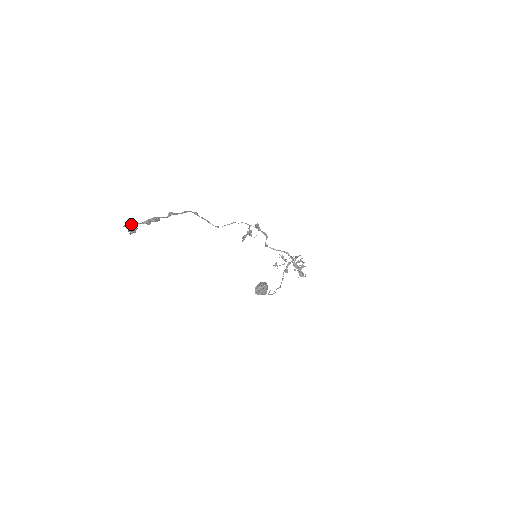
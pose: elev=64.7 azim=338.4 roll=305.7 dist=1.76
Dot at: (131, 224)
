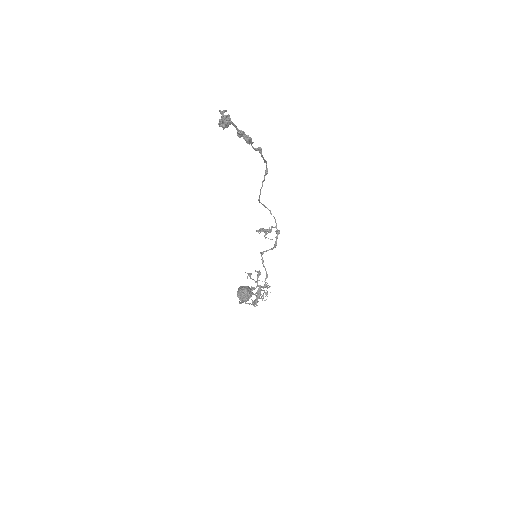
Dot at: (230, 118)
